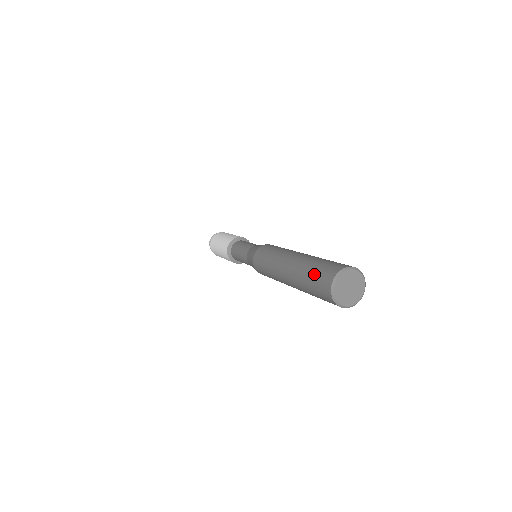
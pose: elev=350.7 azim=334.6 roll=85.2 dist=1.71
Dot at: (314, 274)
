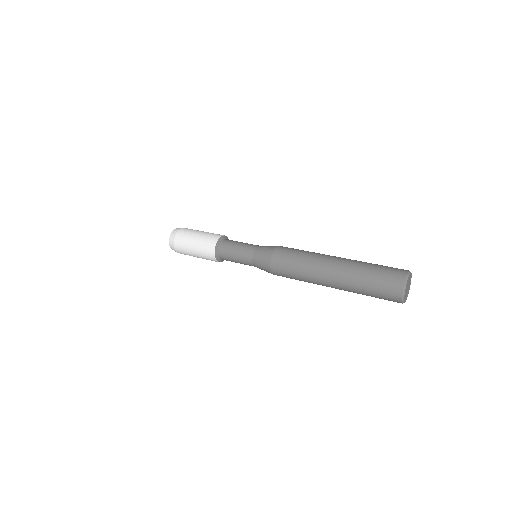
Dot at: (376, 284)
